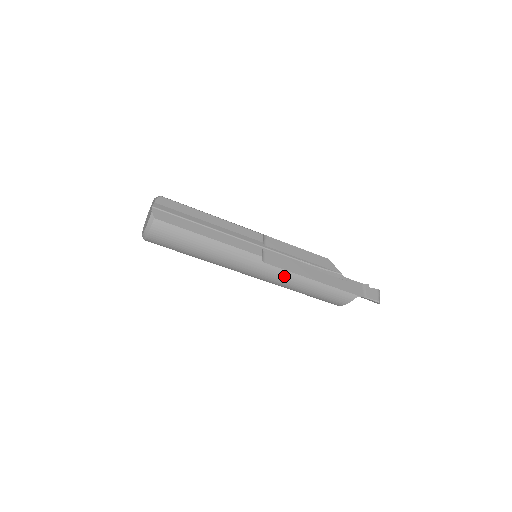
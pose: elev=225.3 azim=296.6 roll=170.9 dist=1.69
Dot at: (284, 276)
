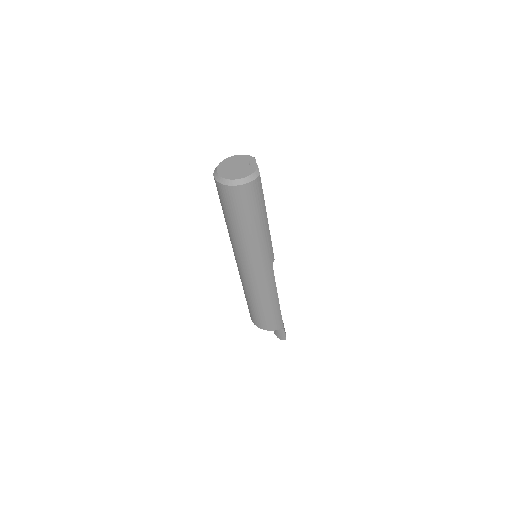
Dot at: (271, 285)
